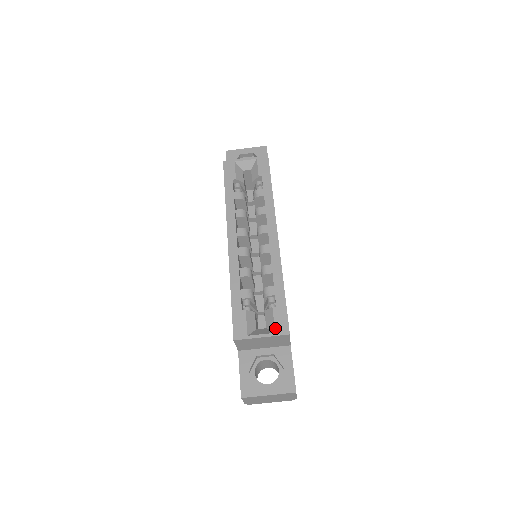
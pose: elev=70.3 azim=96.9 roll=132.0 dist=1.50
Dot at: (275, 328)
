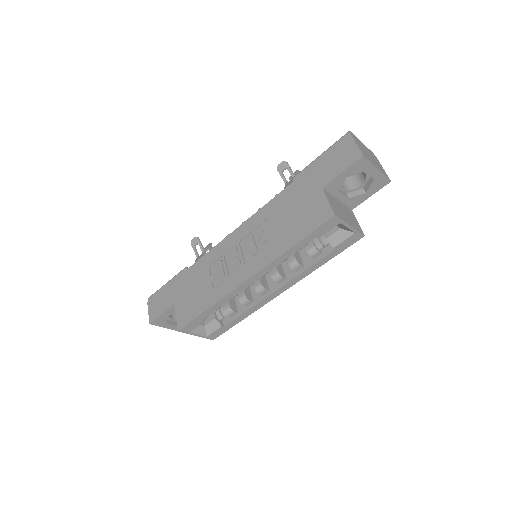
Dot at: (209, 335)
